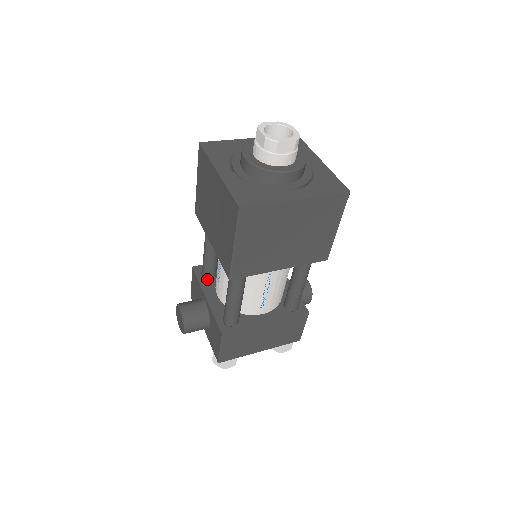
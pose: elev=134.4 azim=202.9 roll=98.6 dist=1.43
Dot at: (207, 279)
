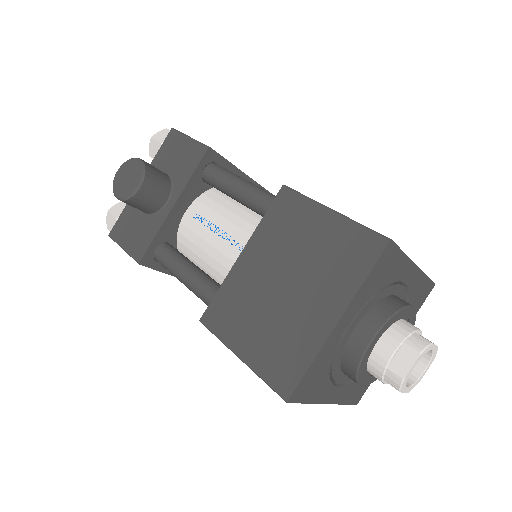
Dot at: (201, 180)
